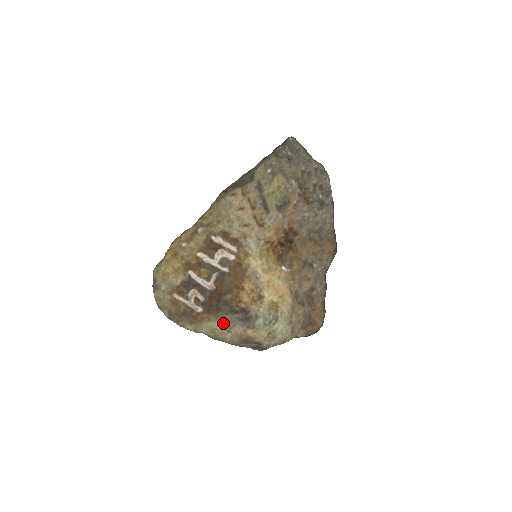
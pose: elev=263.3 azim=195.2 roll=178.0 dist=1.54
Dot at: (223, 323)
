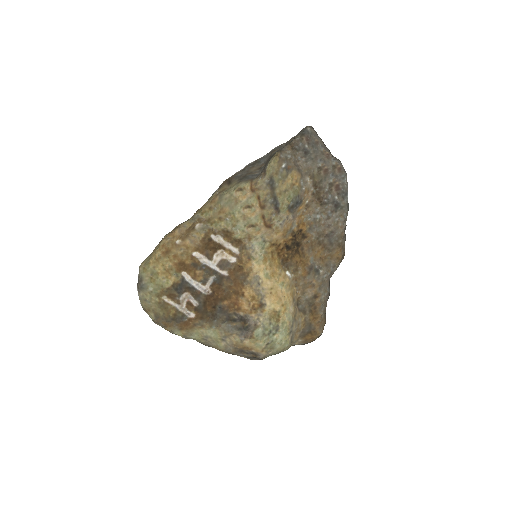
Dot at: (218, 331)
